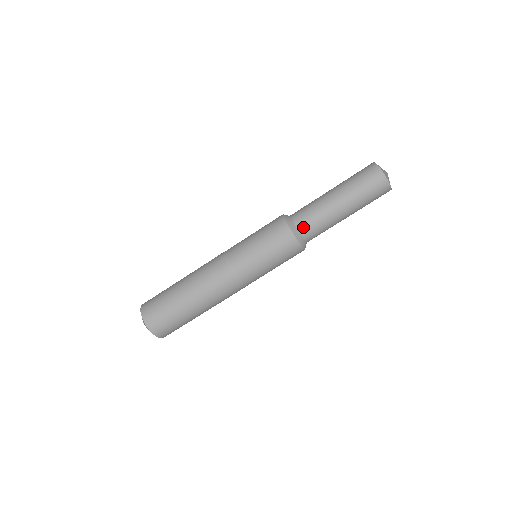
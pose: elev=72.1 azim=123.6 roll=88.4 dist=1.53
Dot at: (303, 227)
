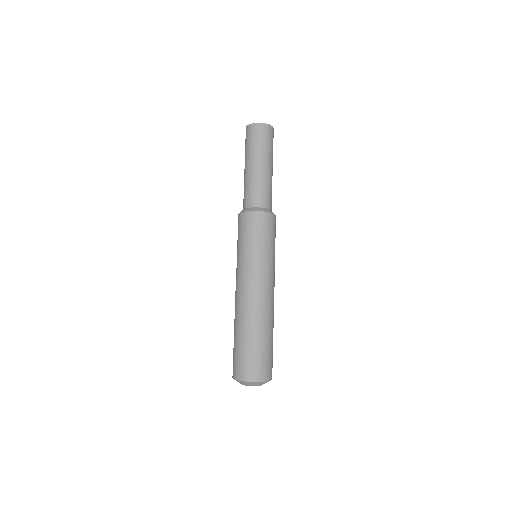
Dot at: (251, 202)
